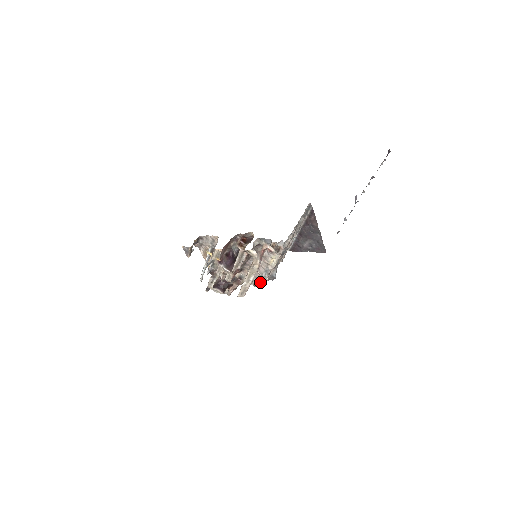
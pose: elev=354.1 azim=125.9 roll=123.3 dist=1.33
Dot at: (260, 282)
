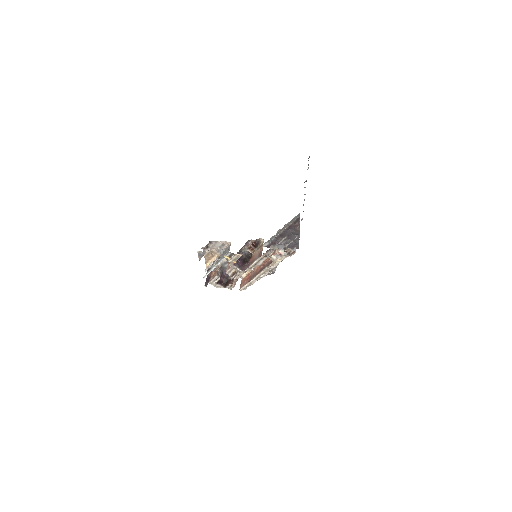
Dot at: occluded
